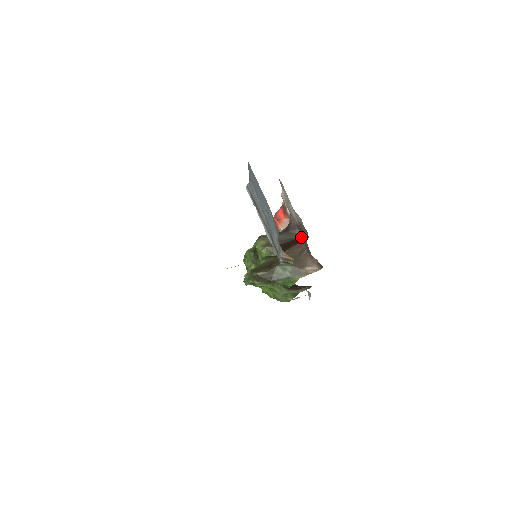
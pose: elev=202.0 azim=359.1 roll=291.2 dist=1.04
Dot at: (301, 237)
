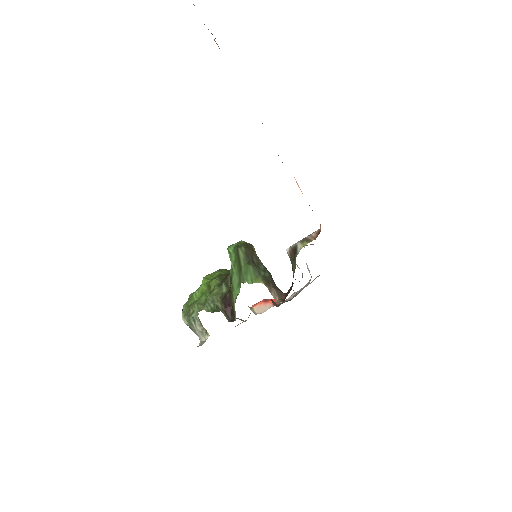
Dot at: occluded
